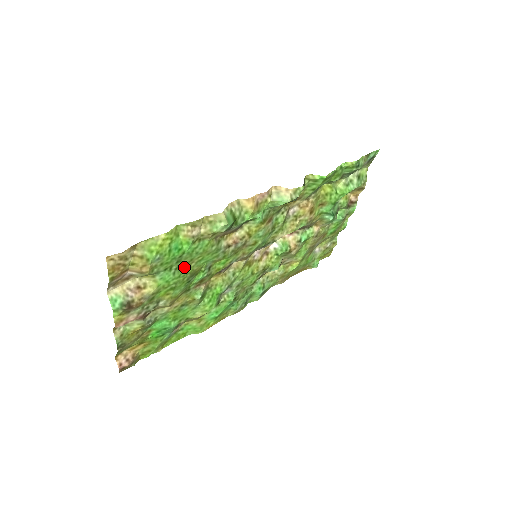
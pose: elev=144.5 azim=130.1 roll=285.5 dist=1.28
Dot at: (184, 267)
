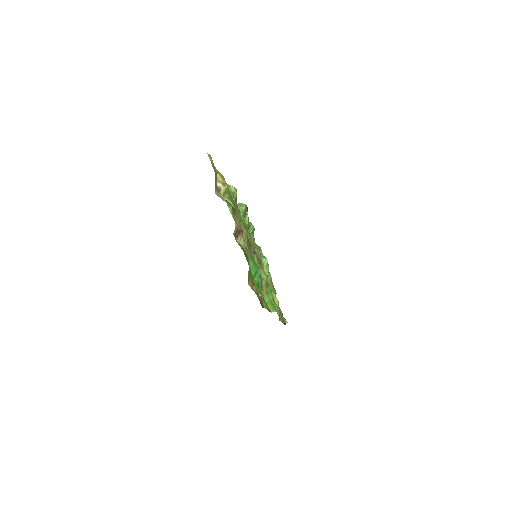
Dot at: occluded
